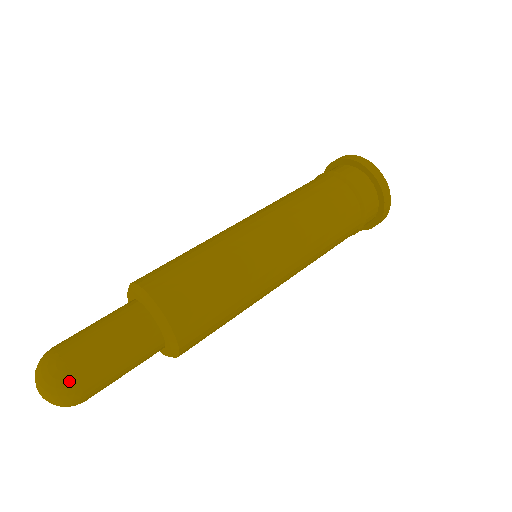
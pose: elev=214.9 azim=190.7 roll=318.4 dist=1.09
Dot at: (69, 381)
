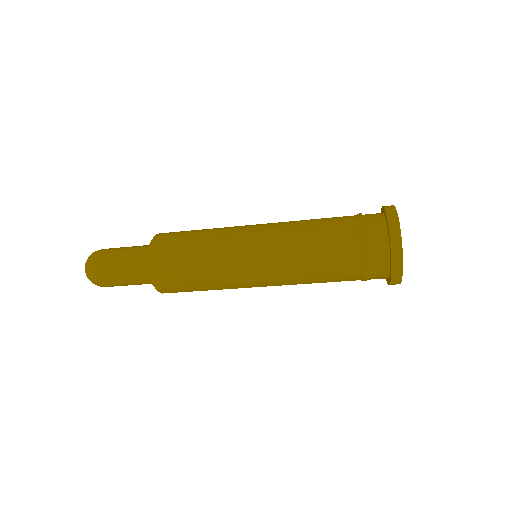
Dot at: (95, 280)
